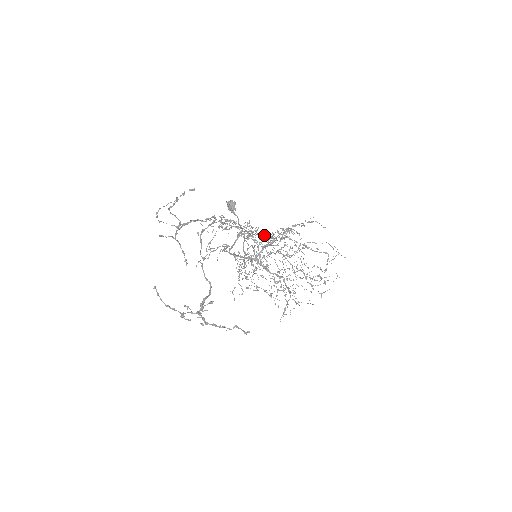
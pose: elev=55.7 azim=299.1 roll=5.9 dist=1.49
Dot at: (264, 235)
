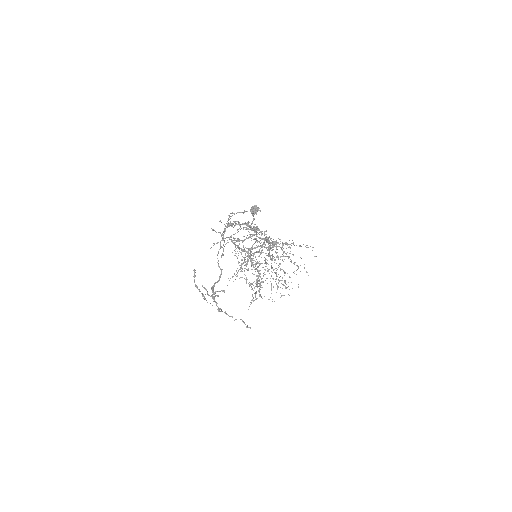
Dot at: occluded
